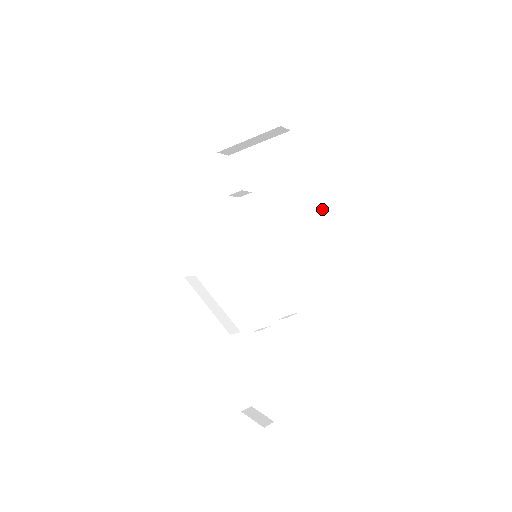
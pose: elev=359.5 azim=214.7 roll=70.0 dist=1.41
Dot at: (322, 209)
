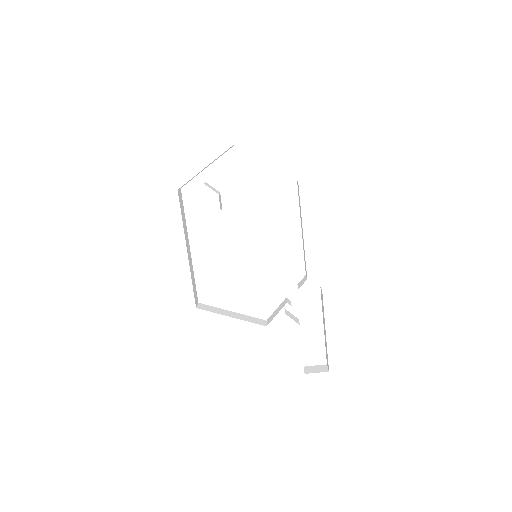
Dot at: (293, 195)
